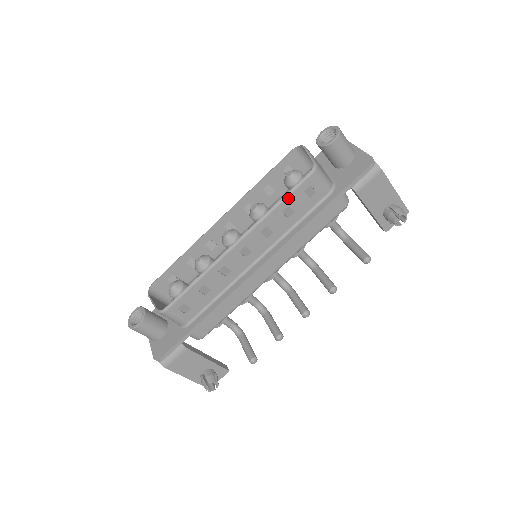
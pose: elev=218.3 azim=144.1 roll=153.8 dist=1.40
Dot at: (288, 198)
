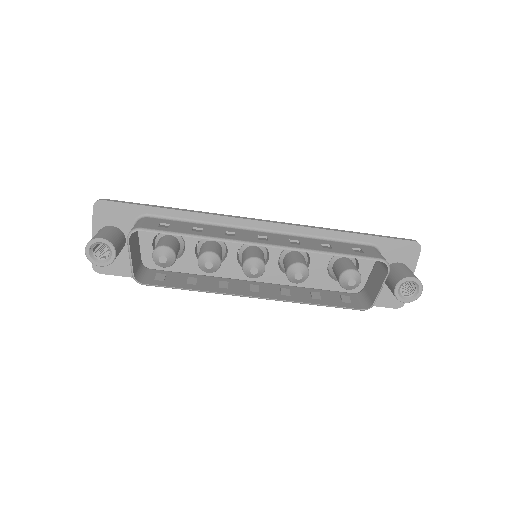
Dot at: (327, 305)
